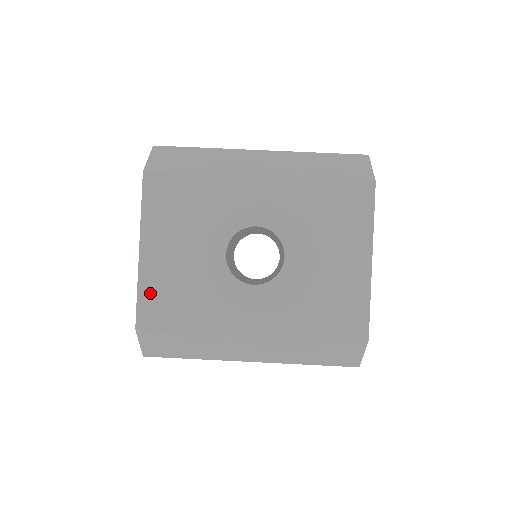
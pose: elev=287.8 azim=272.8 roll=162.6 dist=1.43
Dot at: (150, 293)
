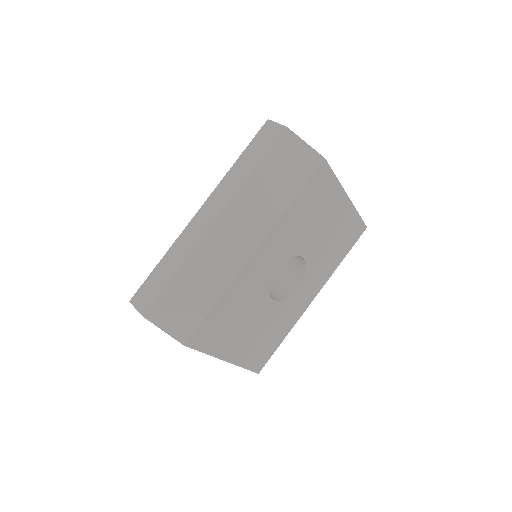
Dot at: (251, 360)
